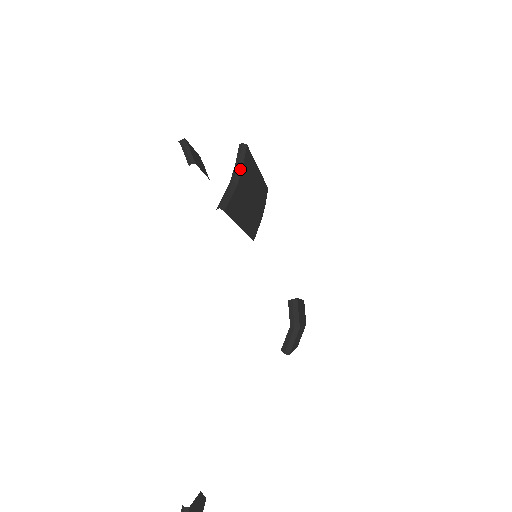
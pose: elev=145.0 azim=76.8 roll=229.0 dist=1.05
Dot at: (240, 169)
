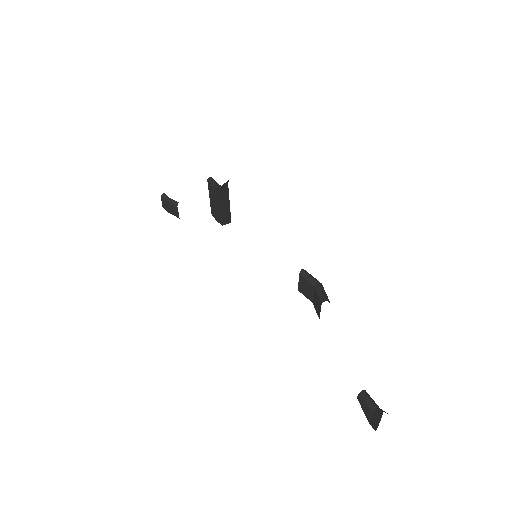
Dot at: occluded
